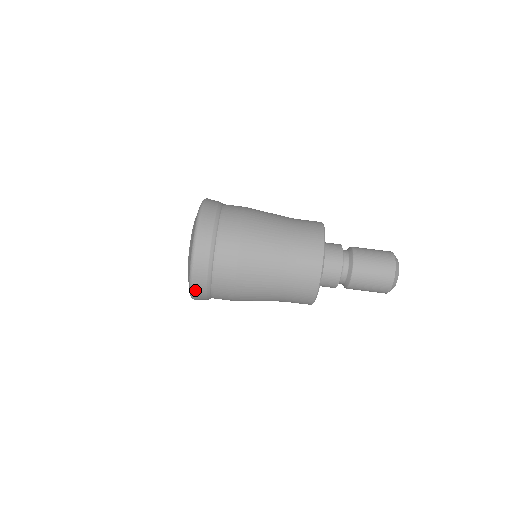
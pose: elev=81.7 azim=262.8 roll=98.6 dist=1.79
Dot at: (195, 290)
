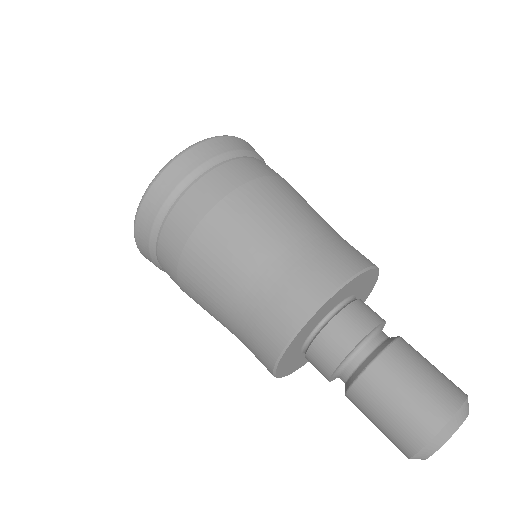
Dot at: (139, 219)
